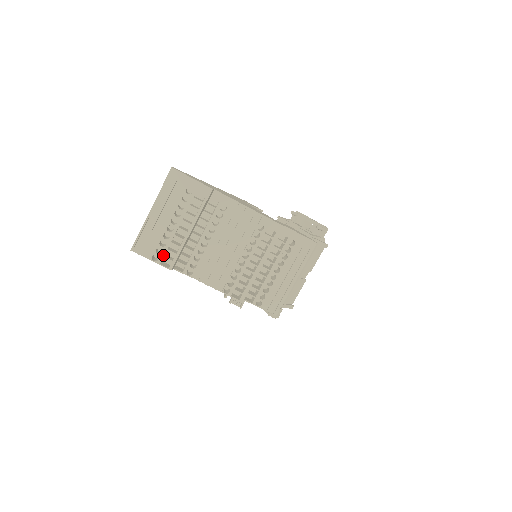
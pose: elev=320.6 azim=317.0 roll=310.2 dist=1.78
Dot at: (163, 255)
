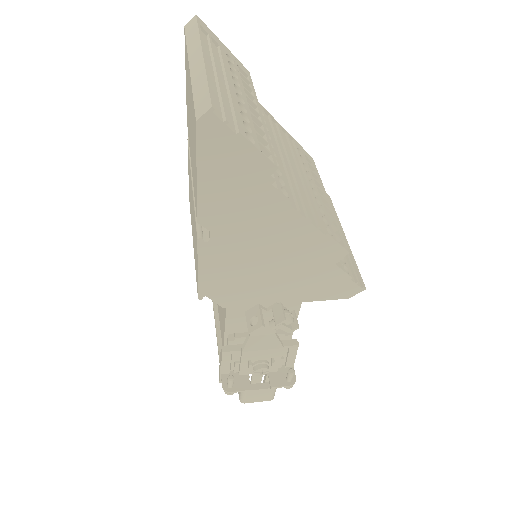
Dot at: (255, 137)
